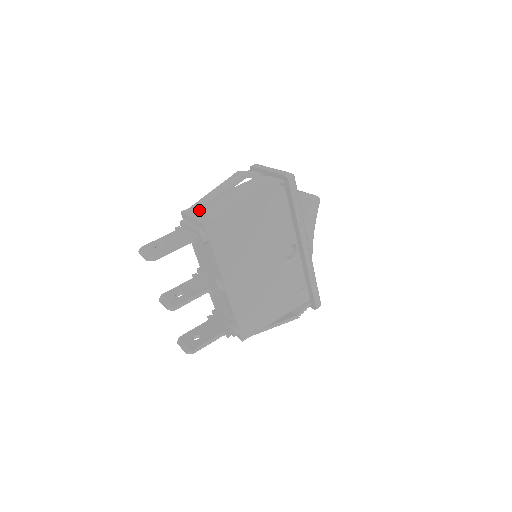
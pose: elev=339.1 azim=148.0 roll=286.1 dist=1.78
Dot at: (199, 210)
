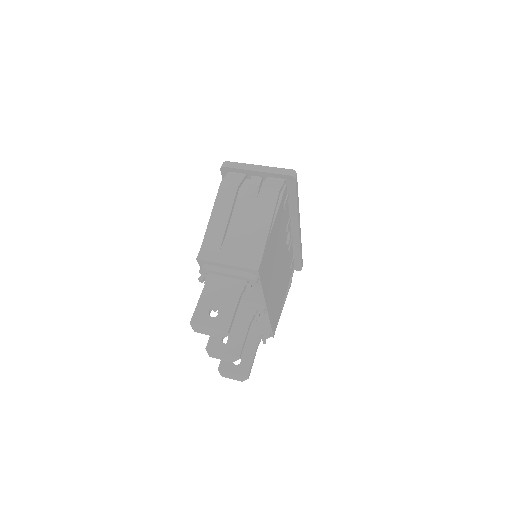
Dot at: (221, 249)
